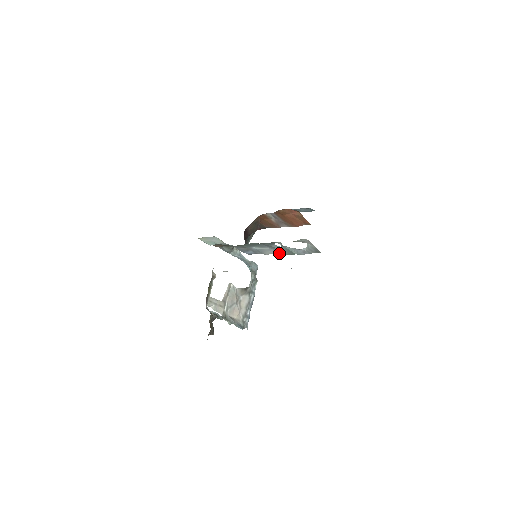
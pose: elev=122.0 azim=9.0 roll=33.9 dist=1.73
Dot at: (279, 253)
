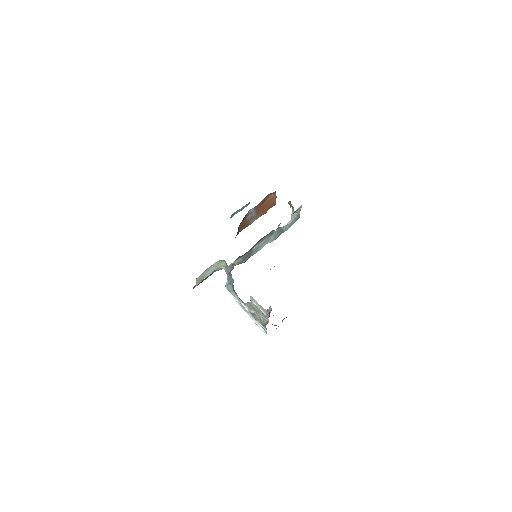
Dot at: (272, 240)
